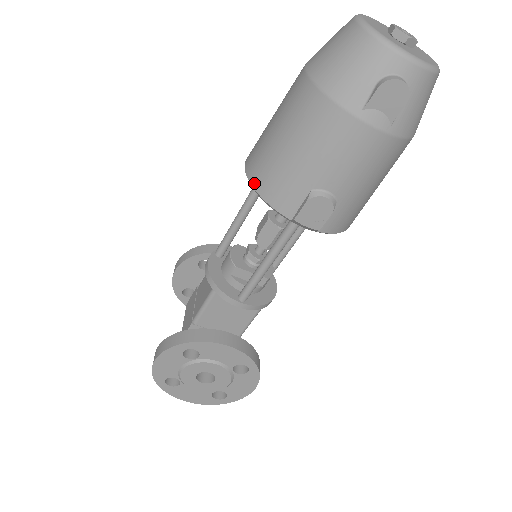
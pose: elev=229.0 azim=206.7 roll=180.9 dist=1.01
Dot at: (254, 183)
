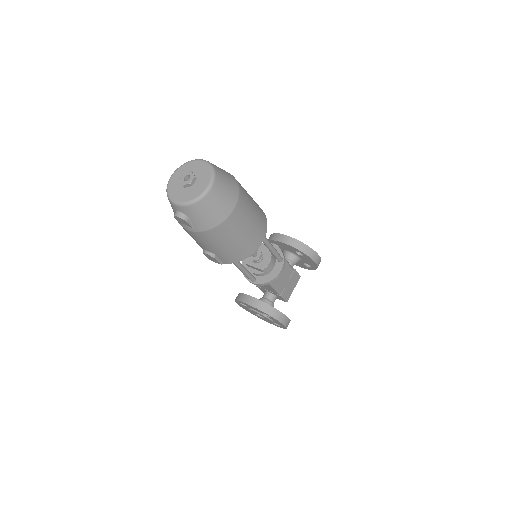
Dot at: occluded
